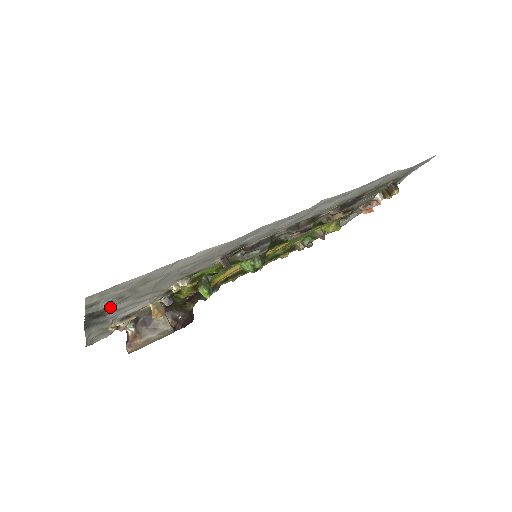
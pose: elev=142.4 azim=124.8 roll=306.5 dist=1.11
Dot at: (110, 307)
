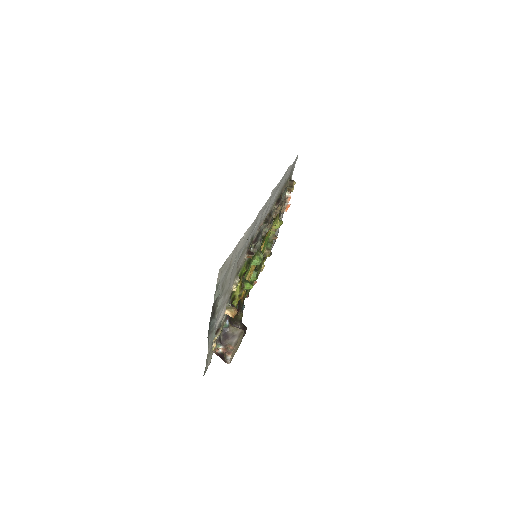
Dot at: (218, 301)
